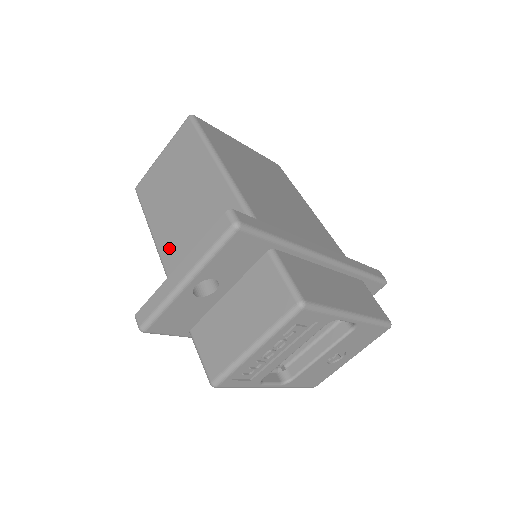
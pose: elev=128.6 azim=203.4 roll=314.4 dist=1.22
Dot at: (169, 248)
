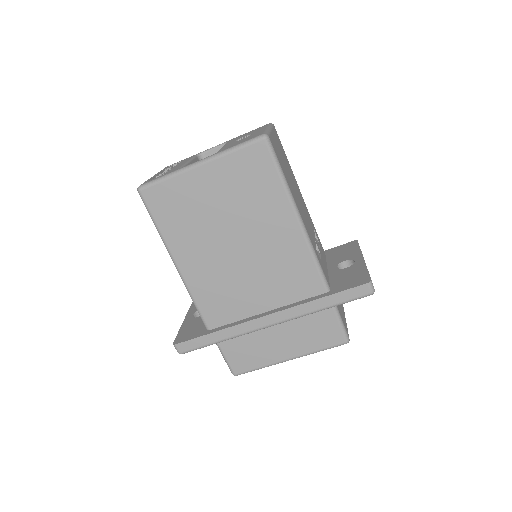
Dot at: occluded
